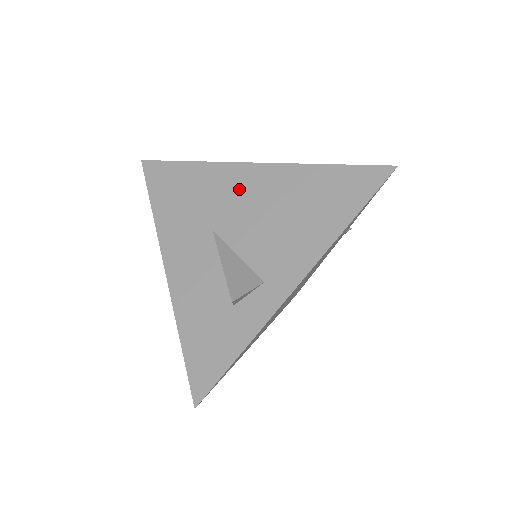
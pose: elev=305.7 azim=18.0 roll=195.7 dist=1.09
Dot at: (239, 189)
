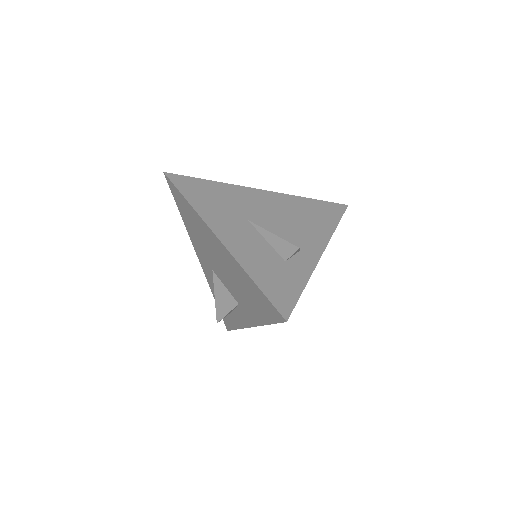
Dot at: (257, 201)
